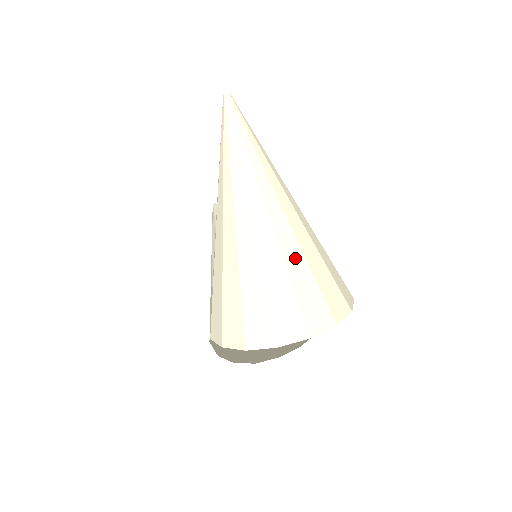
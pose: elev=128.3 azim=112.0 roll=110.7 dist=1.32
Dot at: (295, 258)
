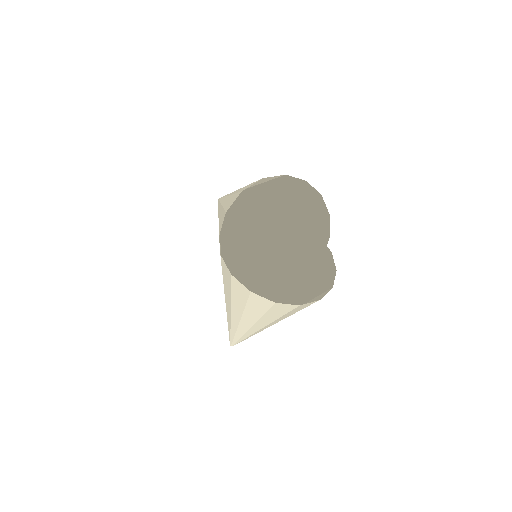
Dot at: (268, 186)
